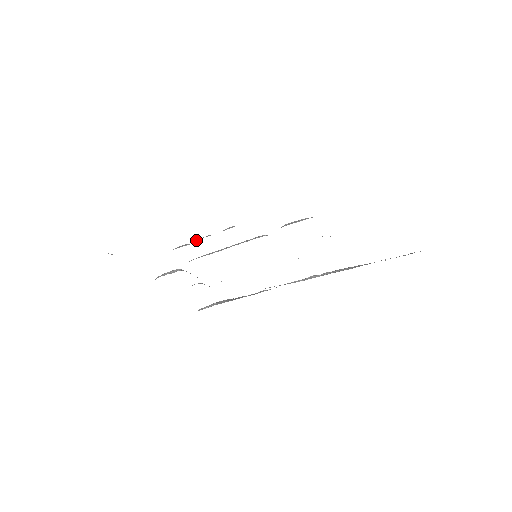
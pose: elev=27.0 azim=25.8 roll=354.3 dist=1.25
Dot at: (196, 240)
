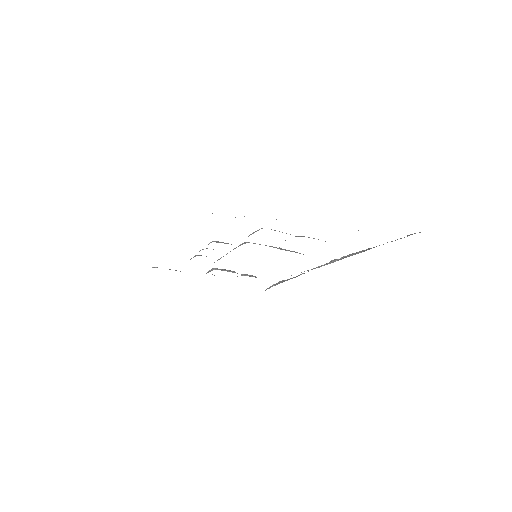
Dot at: occluded
